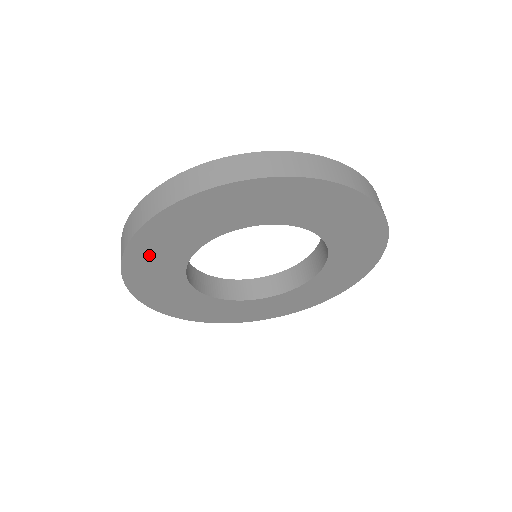
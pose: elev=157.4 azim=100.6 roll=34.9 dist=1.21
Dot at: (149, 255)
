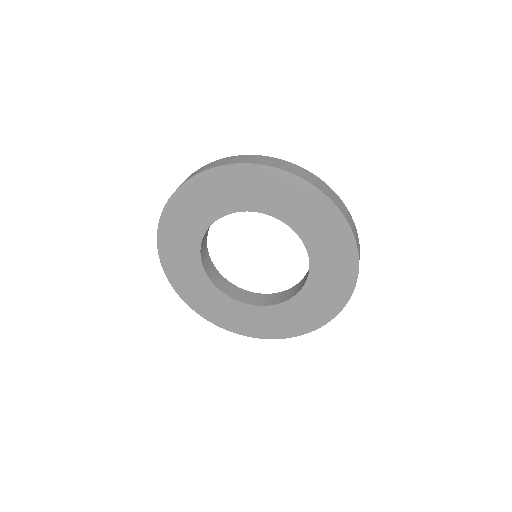
Dot at: (177, 223)
